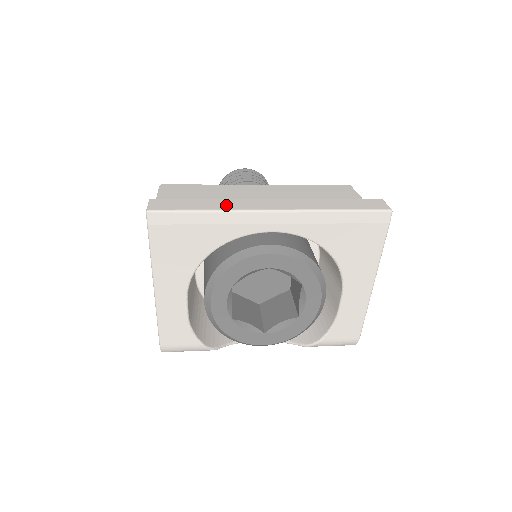
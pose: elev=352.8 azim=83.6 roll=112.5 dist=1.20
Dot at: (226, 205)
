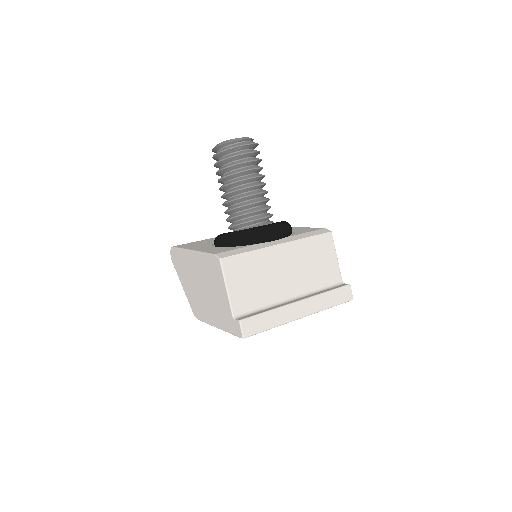
Dot at: (280, 319)
